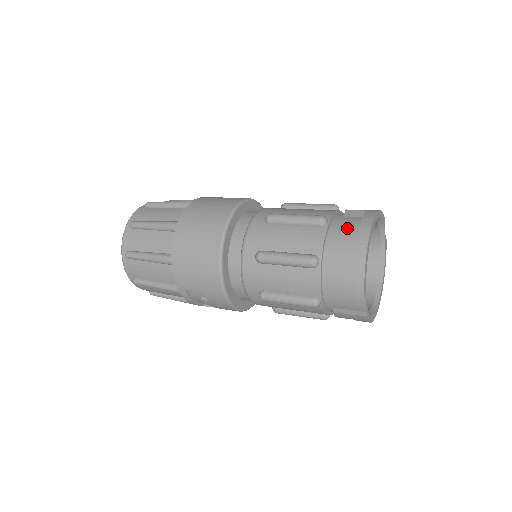
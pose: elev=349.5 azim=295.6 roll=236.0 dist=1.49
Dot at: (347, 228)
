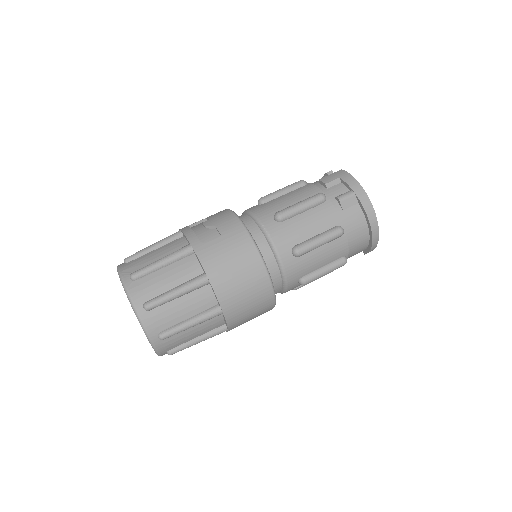
Dot at: (357, 224)
